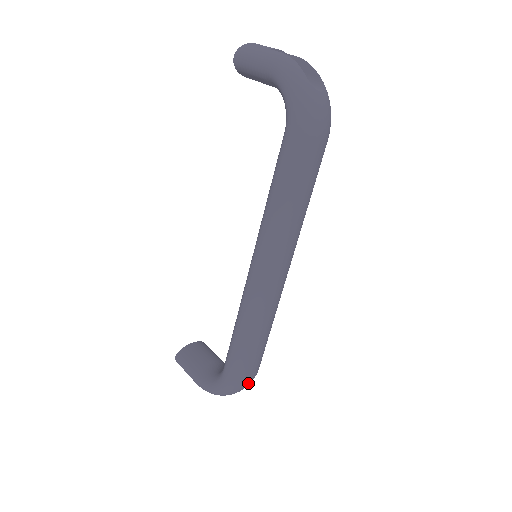
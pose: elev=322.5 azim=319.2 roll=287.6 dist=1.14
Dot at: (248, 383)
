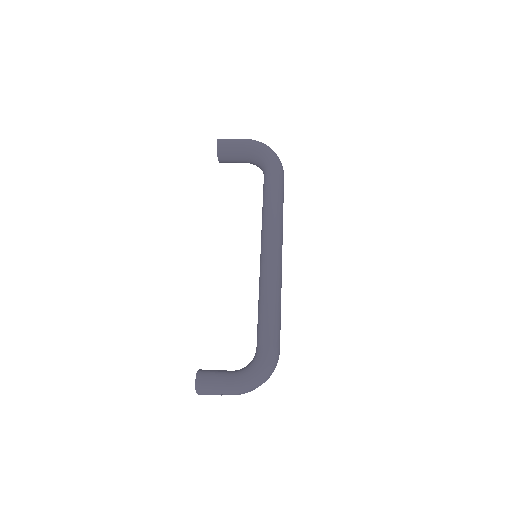
Dot at: occluded
